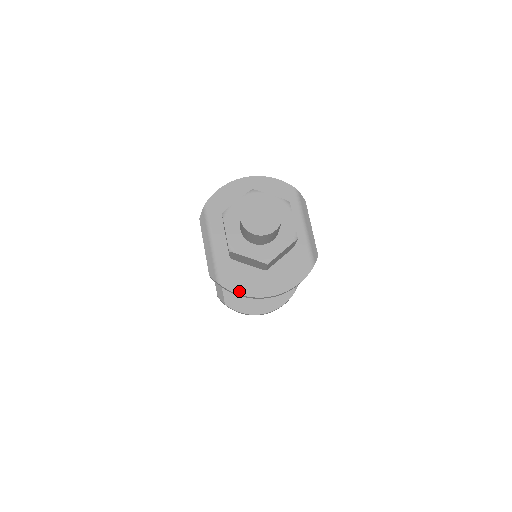
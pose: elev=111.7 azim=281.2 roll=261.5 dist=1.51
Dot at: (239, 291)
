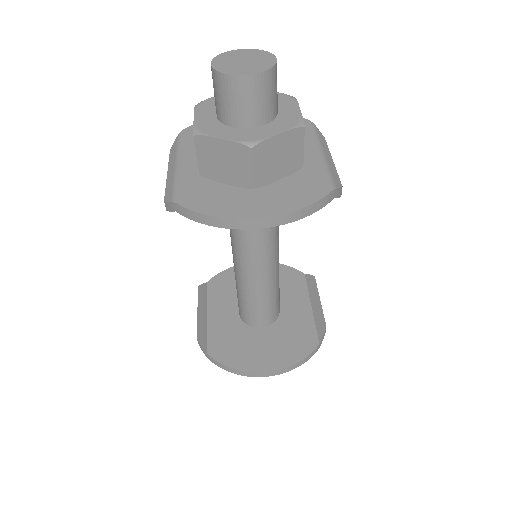
Dot at: (204, 210)
